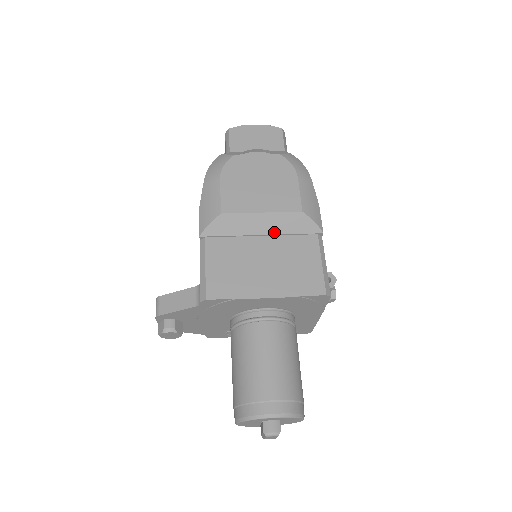
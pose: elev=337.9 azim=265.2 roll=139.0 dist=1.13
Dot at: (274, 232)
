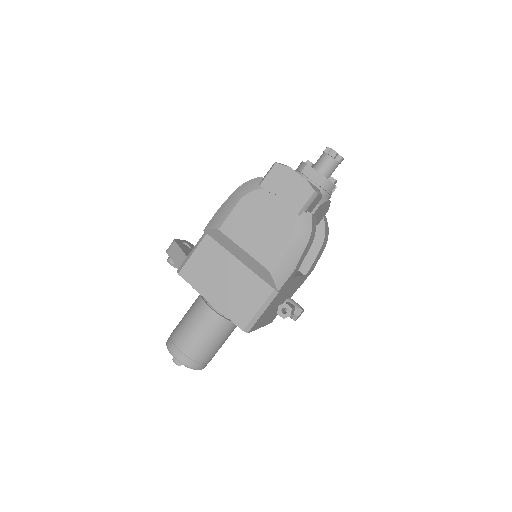
Dot at: (247, 265)
